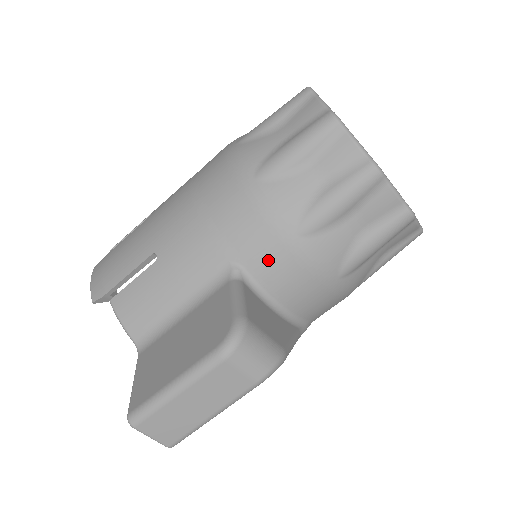
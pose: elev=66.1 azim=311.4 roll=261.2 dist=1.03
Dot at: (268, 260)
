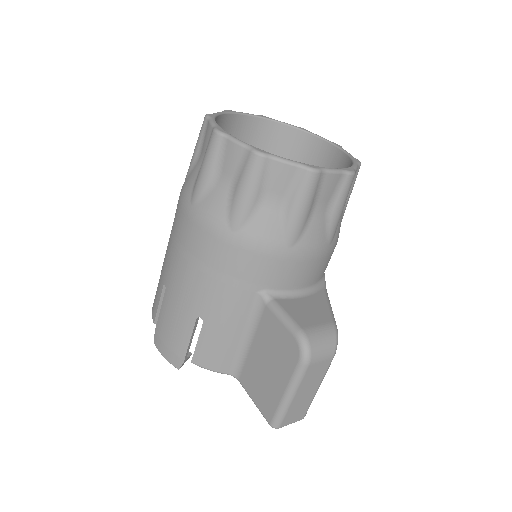
Dot at: (280, 274)
